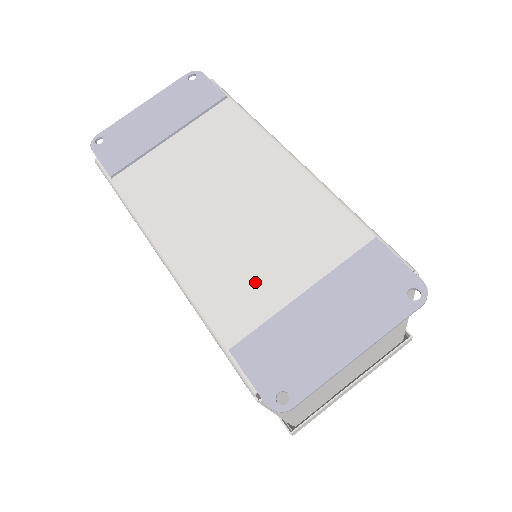
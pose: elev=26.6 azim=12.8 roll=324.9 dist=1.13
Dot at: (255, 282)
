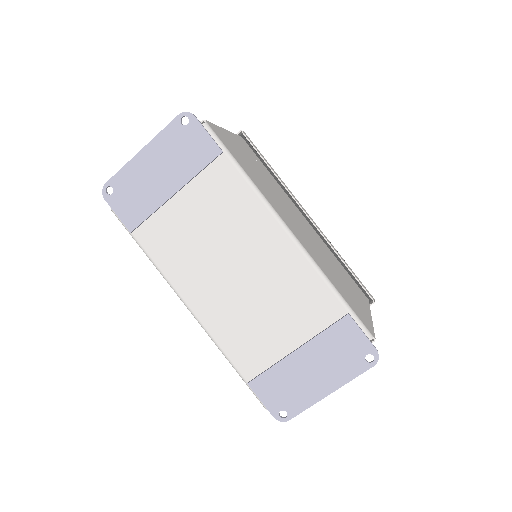
Dot at: (261, 337)
